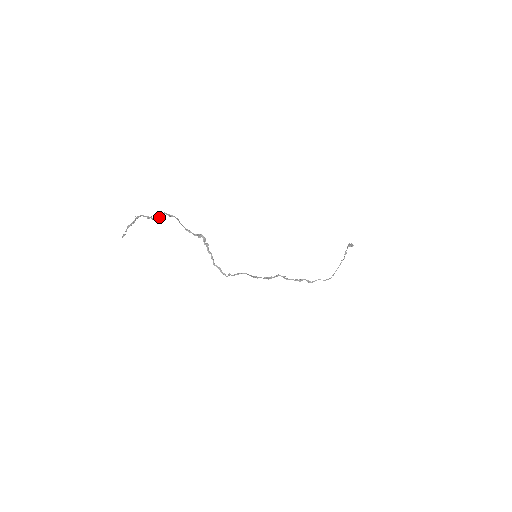
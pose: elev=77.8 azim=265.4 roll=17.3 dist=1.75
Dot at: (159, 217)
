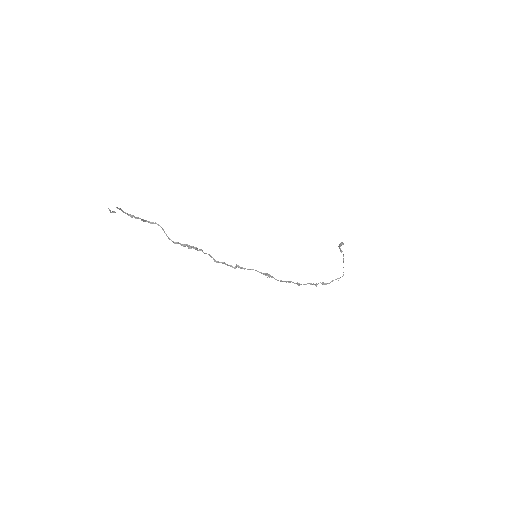
Dot at: occluded
